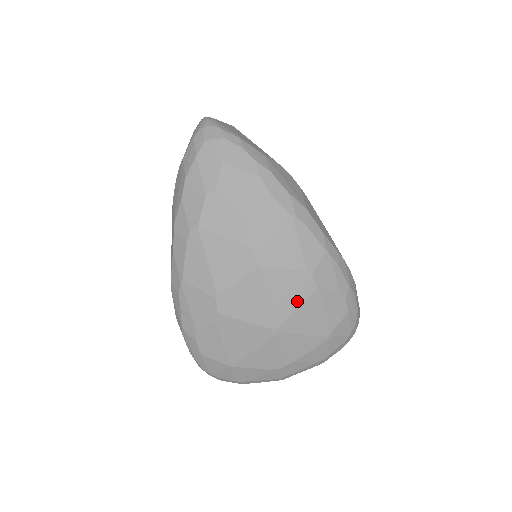
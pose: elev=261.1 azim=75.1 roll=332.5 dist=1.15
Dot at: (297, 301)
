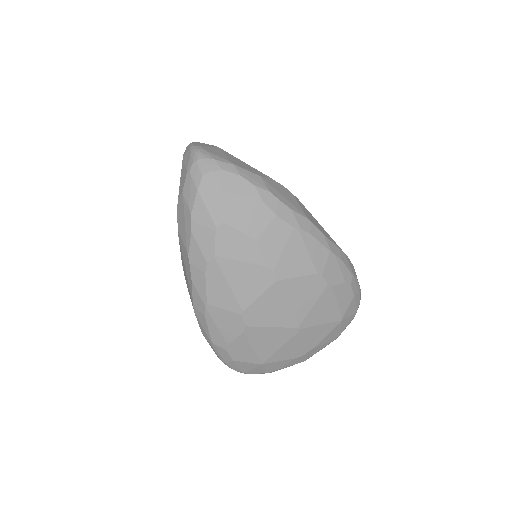
Dot at: (313, 300)
